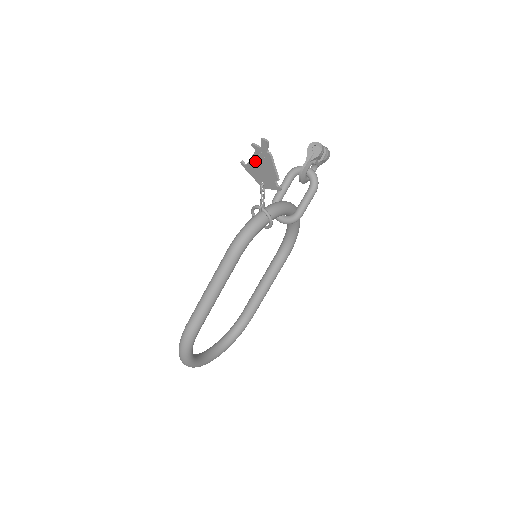
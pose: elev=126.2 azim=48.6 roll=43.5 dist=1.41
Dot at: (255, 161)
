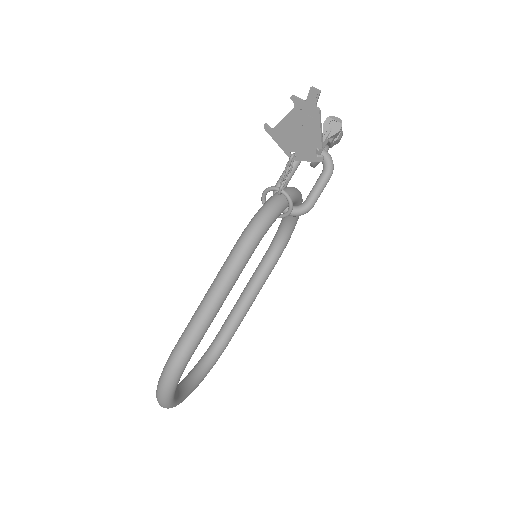
Dot at: (290, 121)
